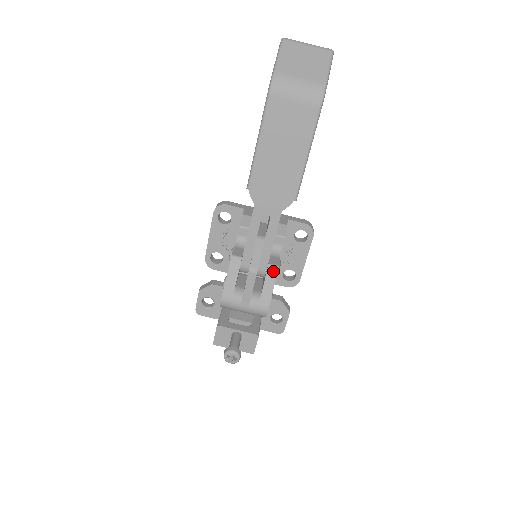
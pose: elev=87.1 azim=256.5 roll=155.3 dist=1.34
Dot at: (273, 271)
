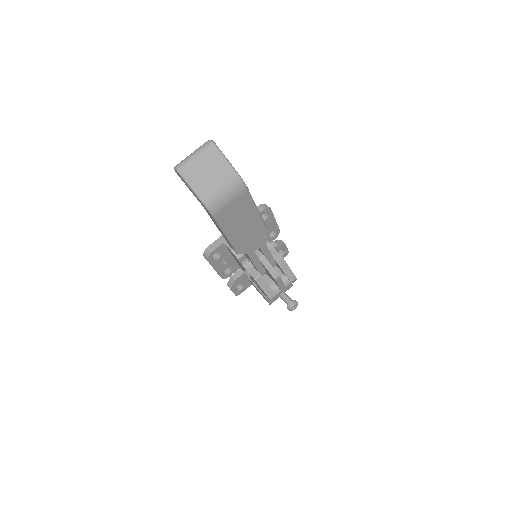
Dot at: (282, 262)
